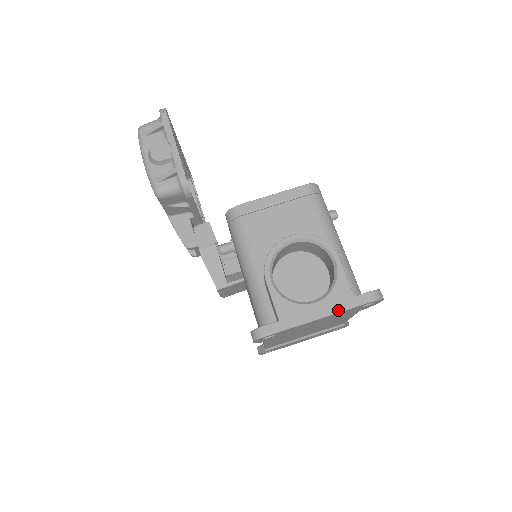
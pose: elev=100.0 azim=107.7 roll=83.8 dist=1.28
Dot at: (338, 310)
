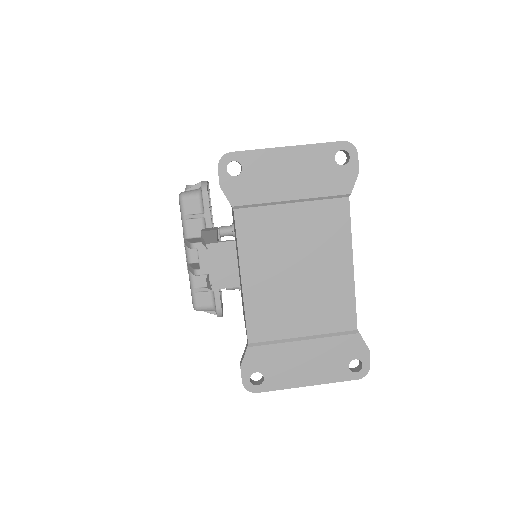
Dot at: (306, 144)
